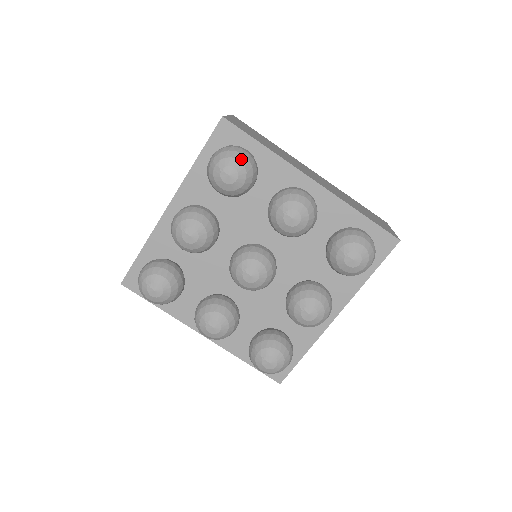
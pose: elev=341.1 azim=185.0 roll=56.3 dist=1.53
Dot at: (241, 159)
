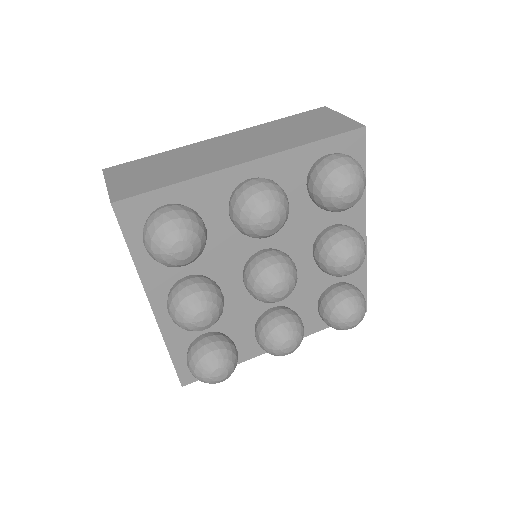
Dot at: (175, 226)
